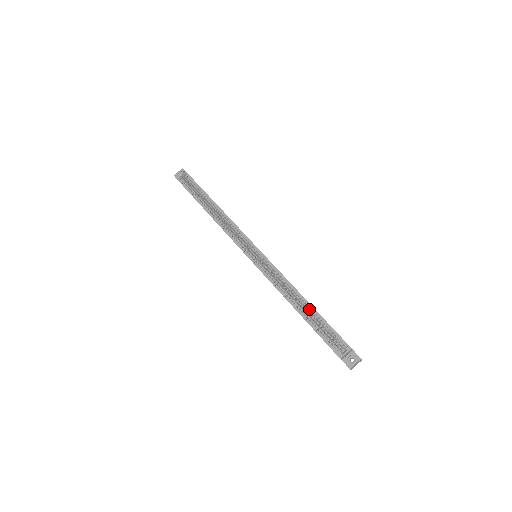
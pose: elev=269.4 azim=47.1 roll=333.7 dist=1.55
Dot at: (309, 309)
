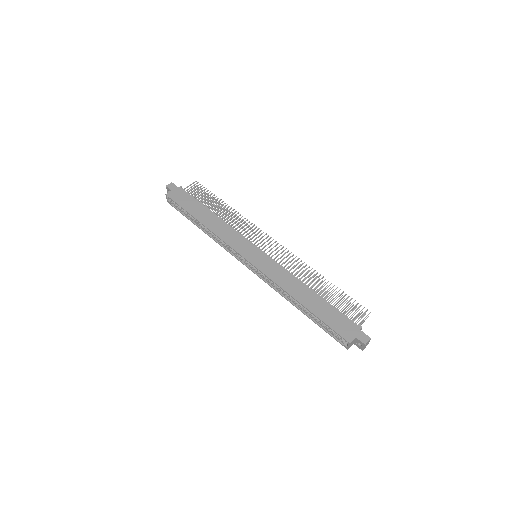
Dot at: (308, 309)
